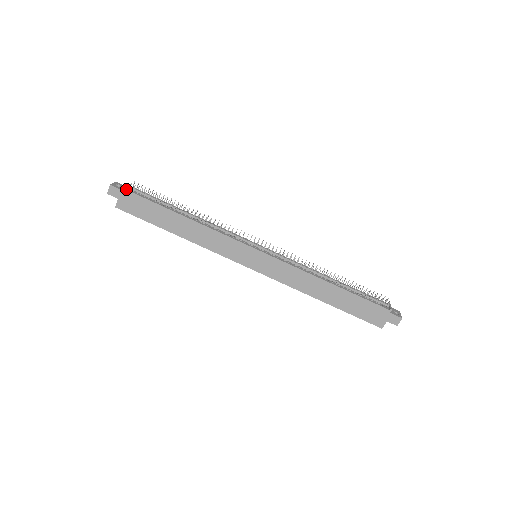
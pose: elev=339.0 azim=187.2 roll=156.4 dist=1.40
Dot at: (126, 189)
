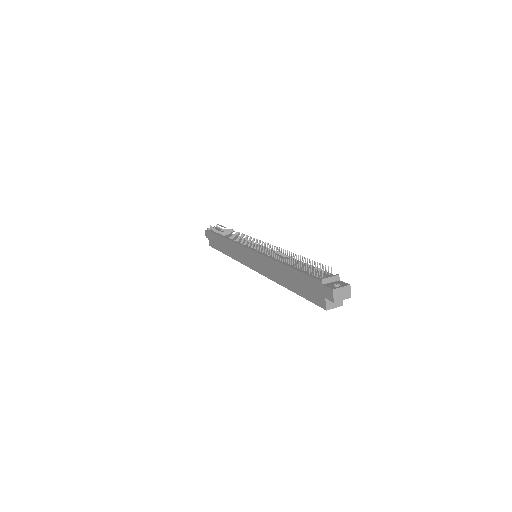
Dot at: (208, 230)
